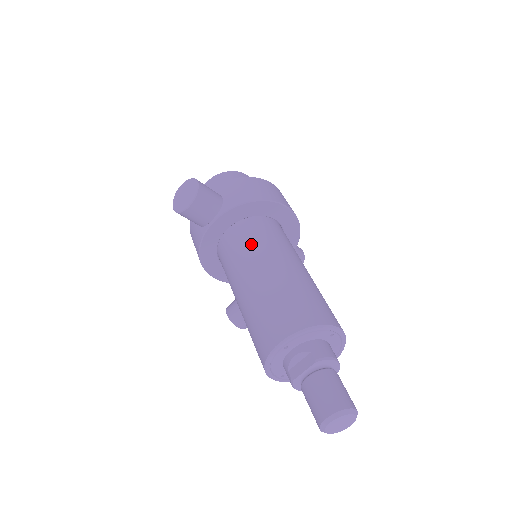
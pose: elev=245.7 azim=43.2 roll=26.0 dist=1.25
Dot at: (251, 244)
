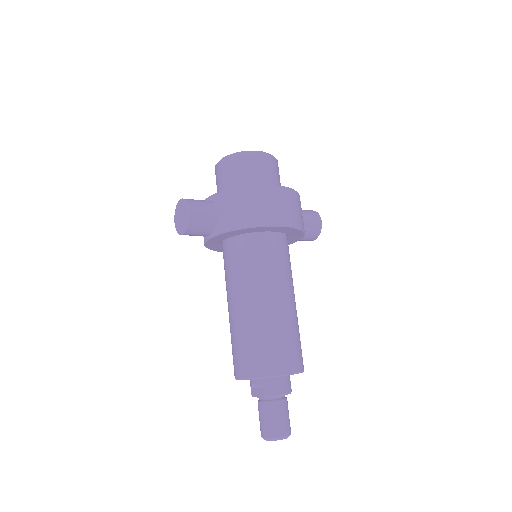
Dot at: (239, 270)
